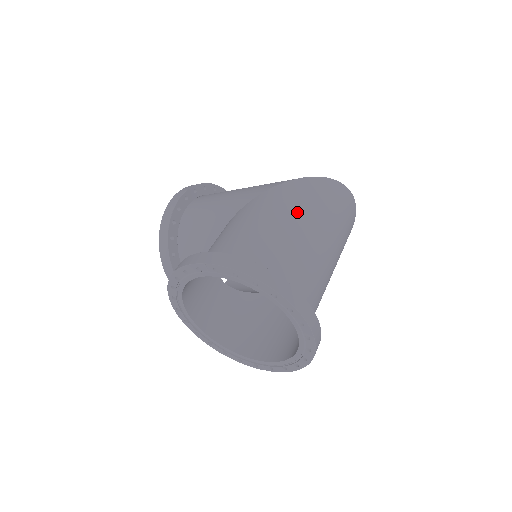
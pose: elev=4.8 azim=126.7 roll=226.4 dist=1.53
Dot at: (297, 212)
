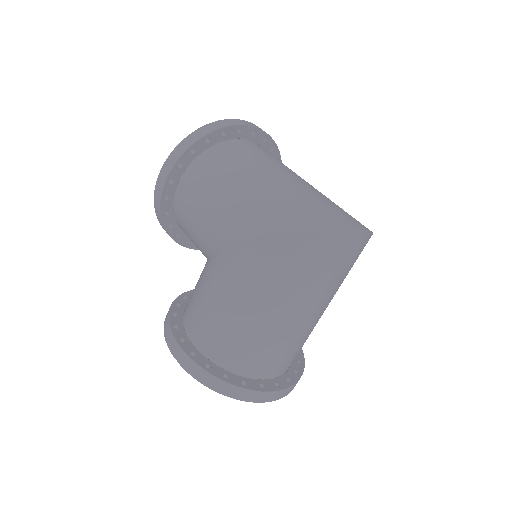
Dot at: (268, 295)
